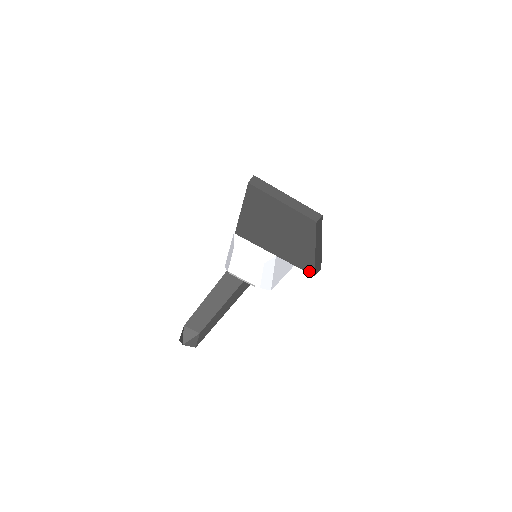
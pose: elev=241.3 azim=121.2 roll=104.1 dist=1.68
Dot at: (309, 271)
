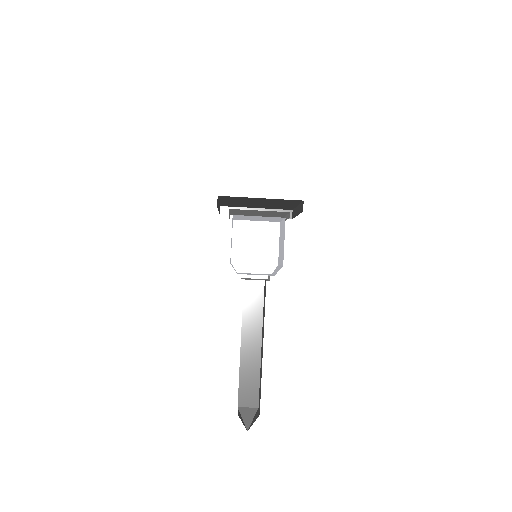
Dot at: occluded
